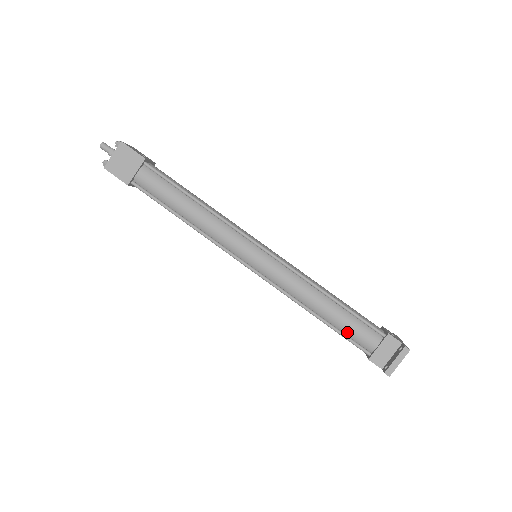
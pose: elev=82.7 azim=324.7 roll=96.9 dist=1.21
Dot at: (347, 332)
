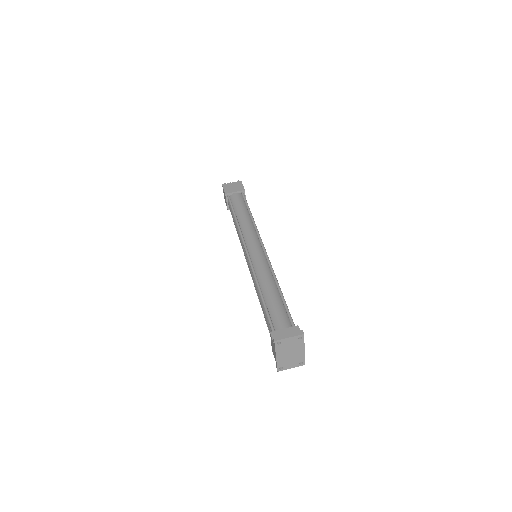
Dot at: (271, 312)
